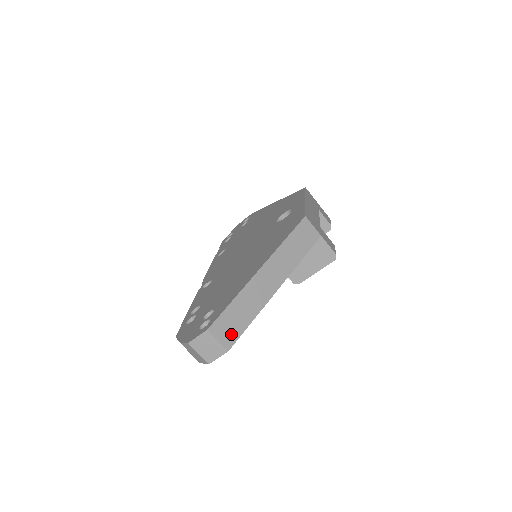
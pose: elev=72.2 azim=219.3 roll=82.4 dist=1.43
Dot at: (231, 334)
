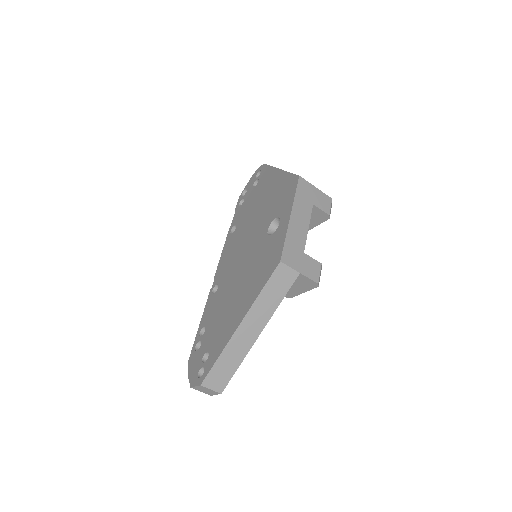
Dot at: (221, 382)
